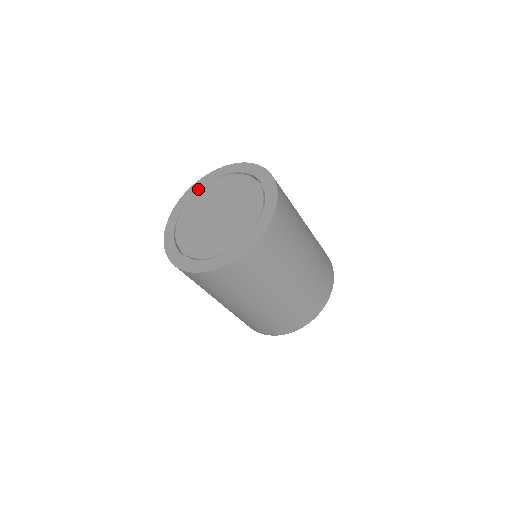
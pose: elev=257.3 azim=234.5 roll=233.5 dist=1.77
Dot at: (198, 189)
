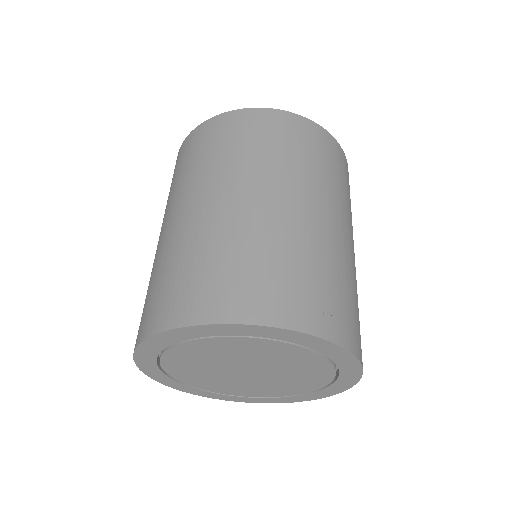
Dot at: occluded
